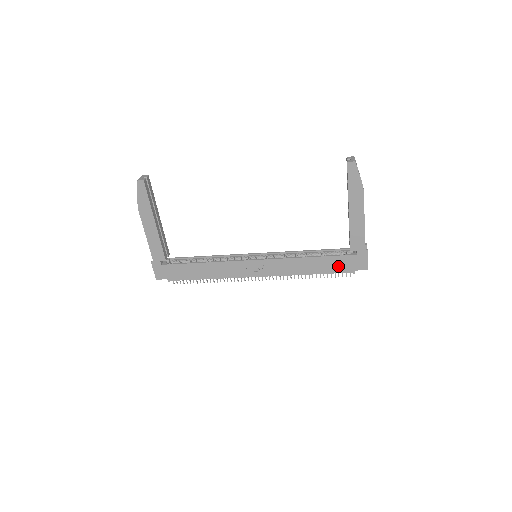
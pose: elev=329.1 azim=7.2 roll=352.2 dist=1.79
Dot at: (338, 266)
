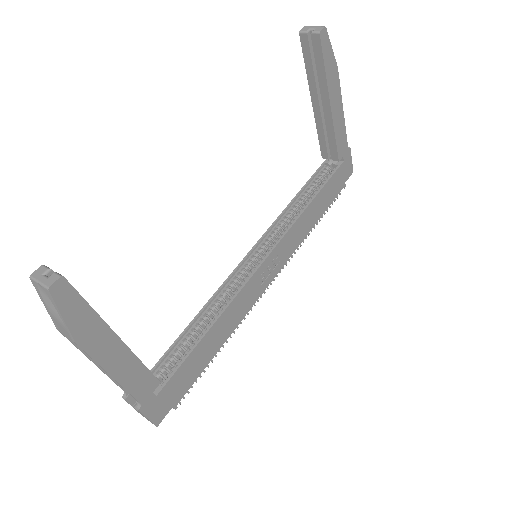
Dot at: (333, 190)
